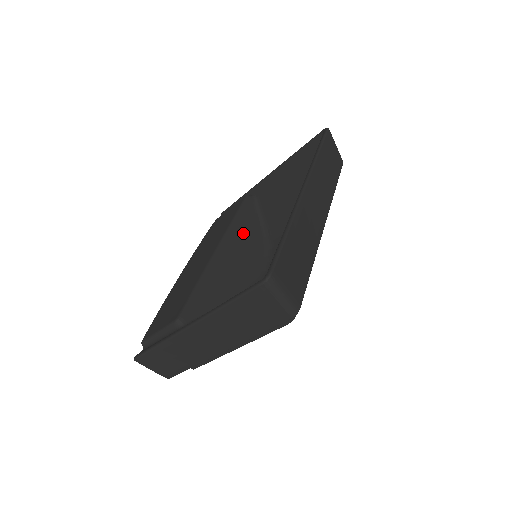
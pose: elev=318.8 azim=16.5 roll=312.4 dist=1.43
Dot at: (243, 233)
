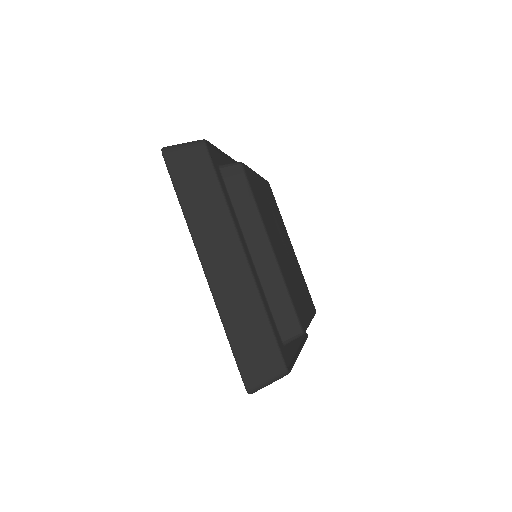
Dot at: occluded
